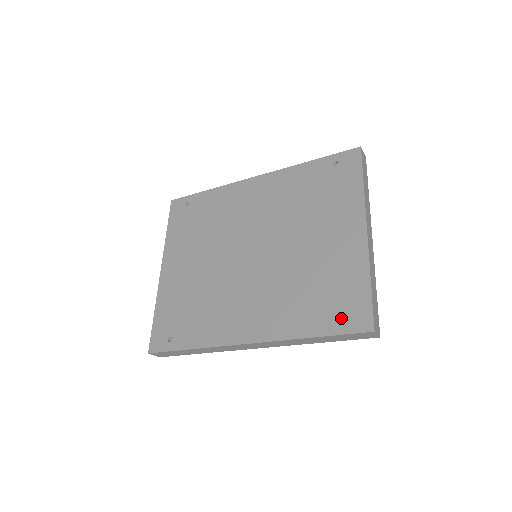
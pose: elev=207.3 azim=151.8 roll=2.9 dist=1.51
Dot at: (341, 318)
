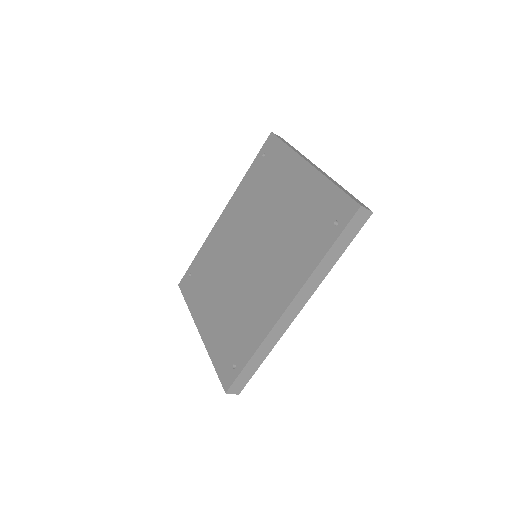
Dot at: (335, 223)
